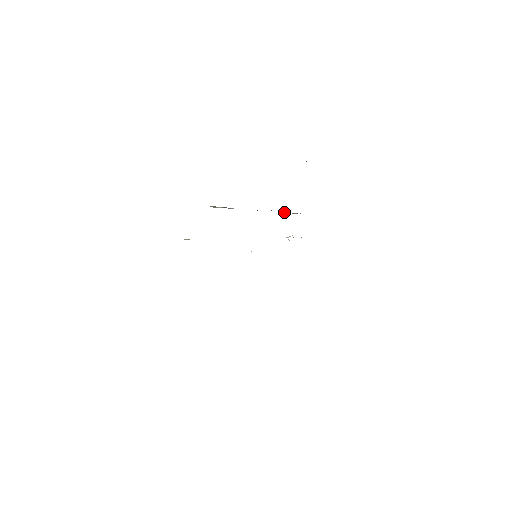
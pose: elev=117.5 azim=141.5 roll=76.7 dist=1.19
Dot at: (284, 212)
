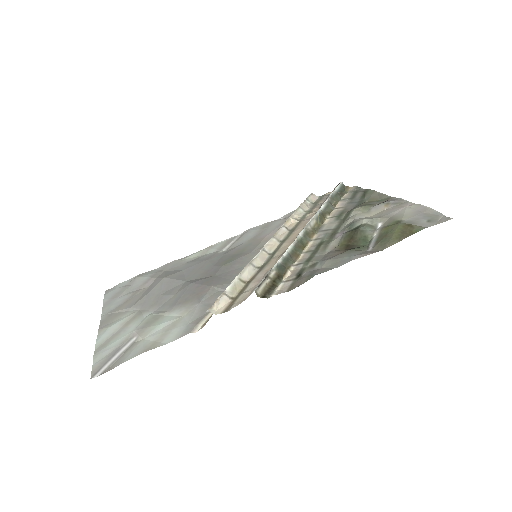
Dot at: (308, 227)
